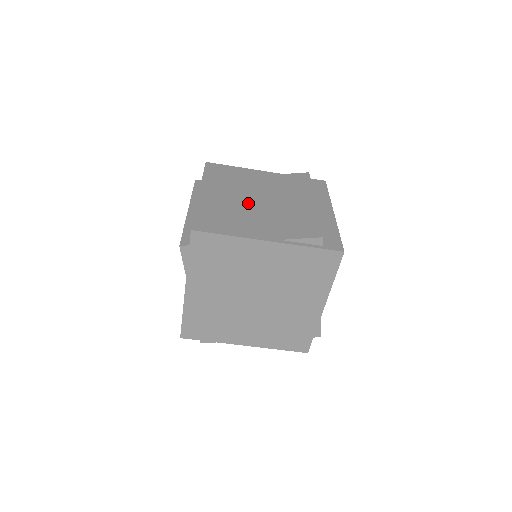
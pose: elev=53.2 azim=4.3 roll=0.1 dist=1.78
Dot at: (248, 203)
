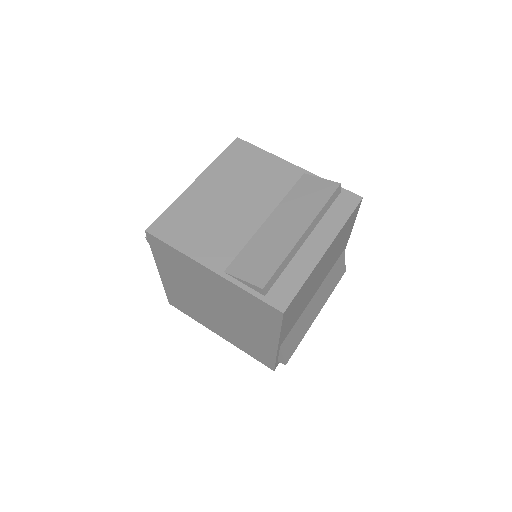
Dot at: (233, 210)
